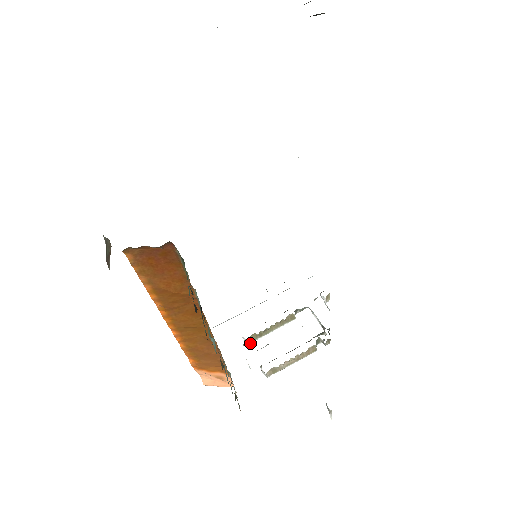
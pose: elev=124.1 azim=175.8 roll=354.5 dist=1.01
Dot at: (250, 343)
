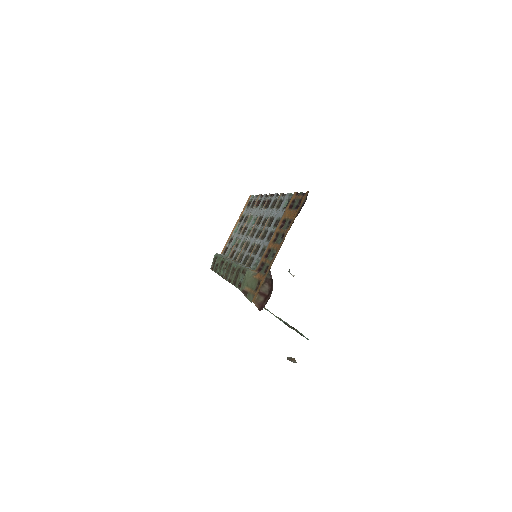
Dot at: occluded
